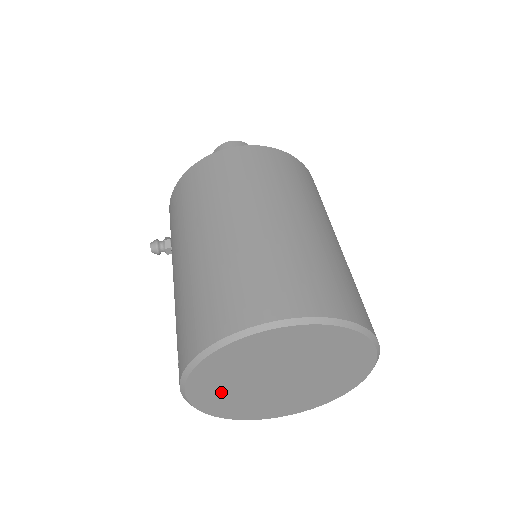
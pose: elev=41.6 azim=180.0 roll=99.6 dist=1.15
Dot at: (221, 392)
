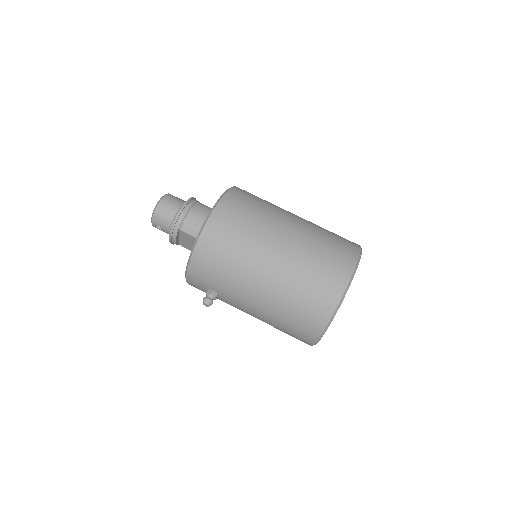
Dot at: occluded
